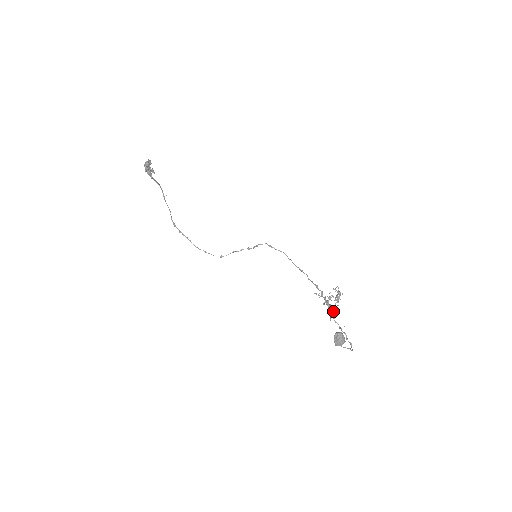
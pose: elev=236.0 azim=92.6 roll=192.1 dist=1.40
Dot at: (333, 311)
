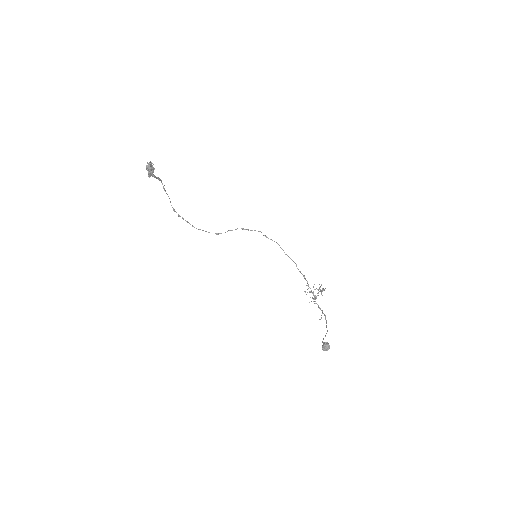
Dot at: occluded
